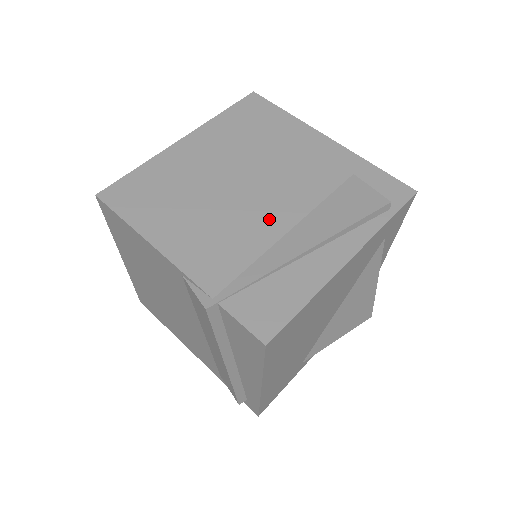
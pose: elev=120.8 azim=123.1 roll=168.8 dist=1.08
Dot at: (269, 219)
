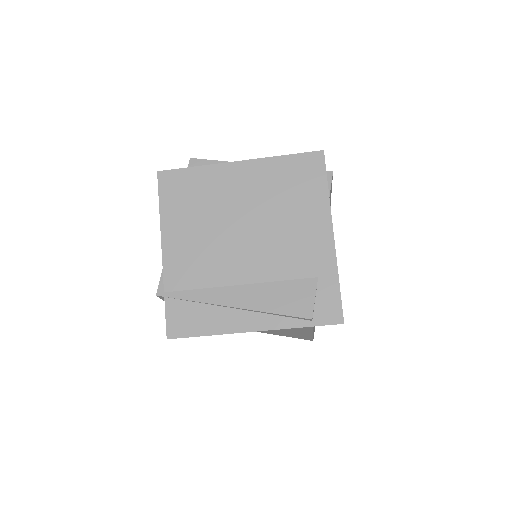
Dot at: (235, 267)
